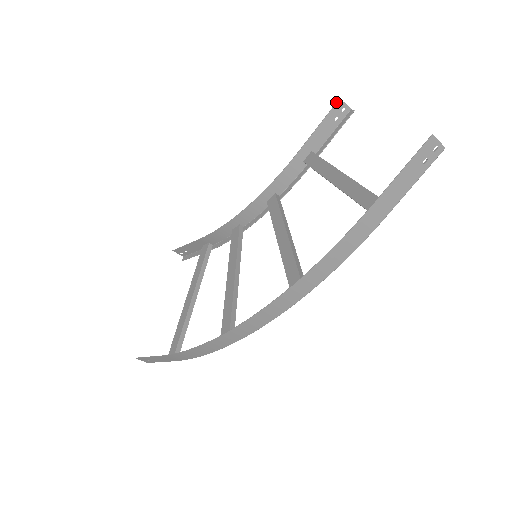
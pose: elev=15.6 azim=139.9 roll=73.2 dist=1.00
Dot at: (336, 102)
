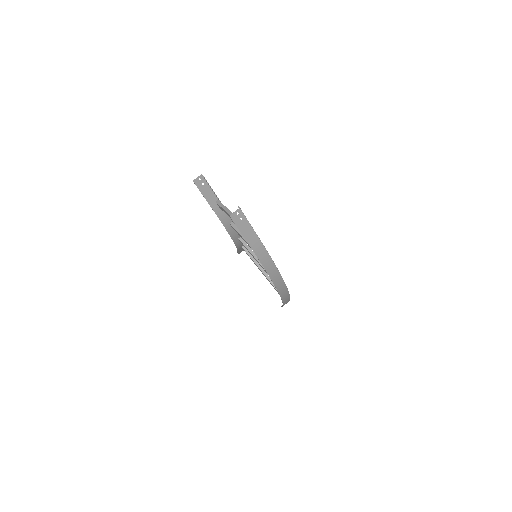
Dot at: (194, 183)
